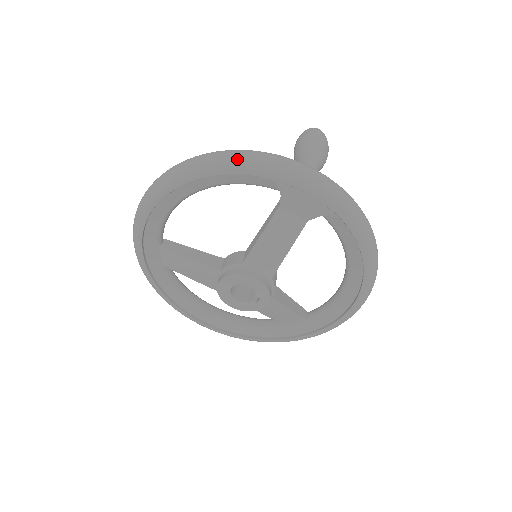
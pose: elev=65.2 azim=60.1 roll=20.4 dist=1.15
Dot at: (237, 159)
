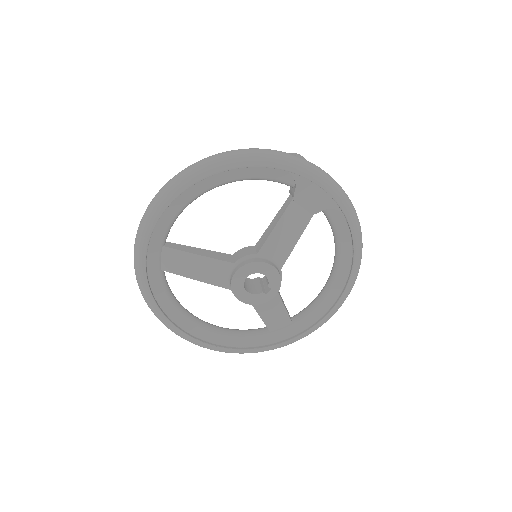
Dot at: (263, 154)
